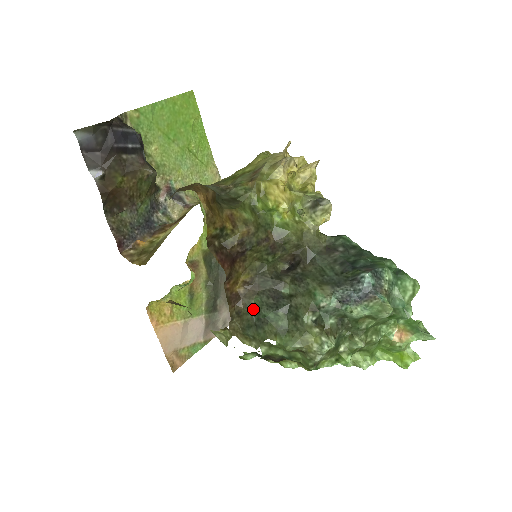
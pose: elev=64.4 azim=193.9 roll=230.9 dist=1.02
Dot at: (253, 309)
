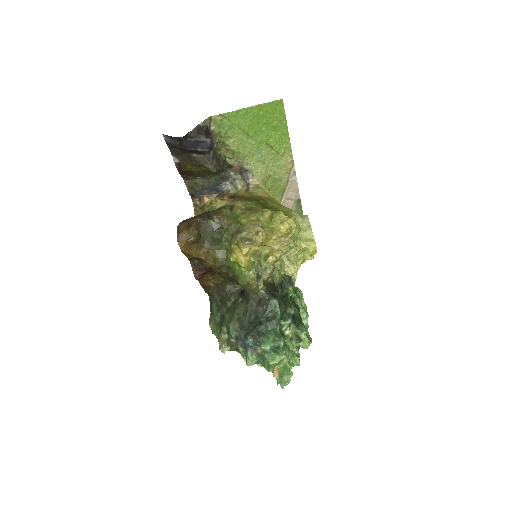
Dot at: (213, 298)
